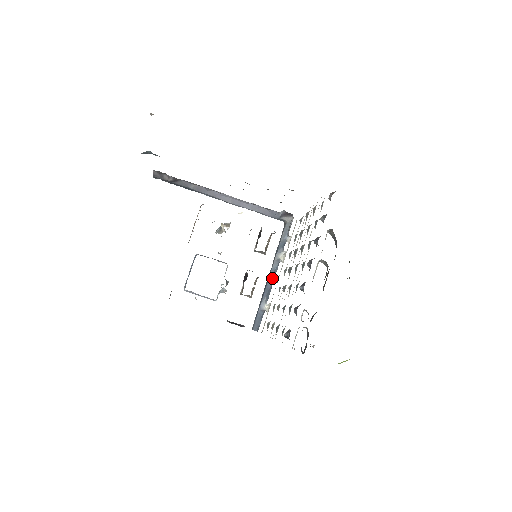
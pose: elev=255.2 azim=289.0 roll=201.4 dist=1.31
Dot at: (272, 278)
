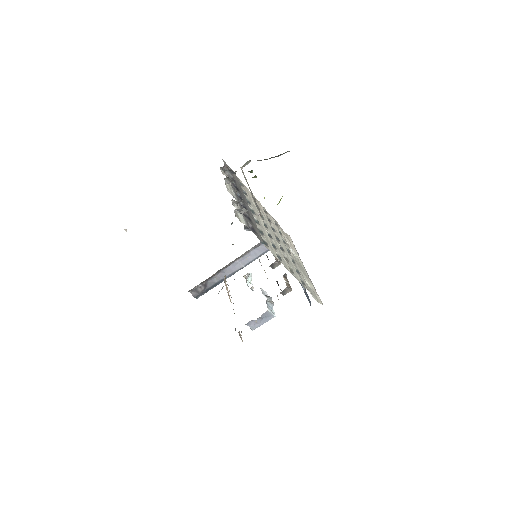
Dot at: occluded
